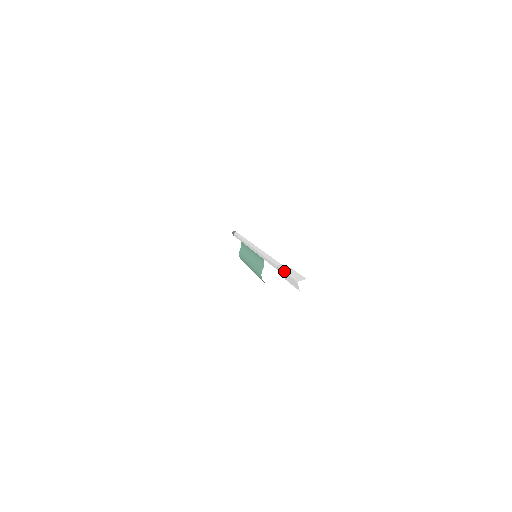
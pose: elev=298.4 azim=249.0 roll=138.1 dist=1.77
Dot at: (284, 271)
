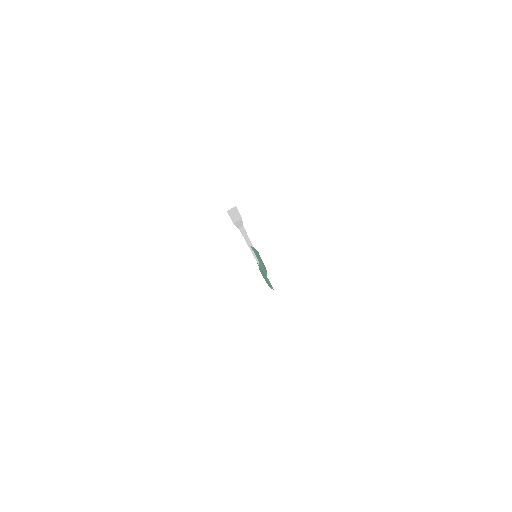
Dot at: occluded
